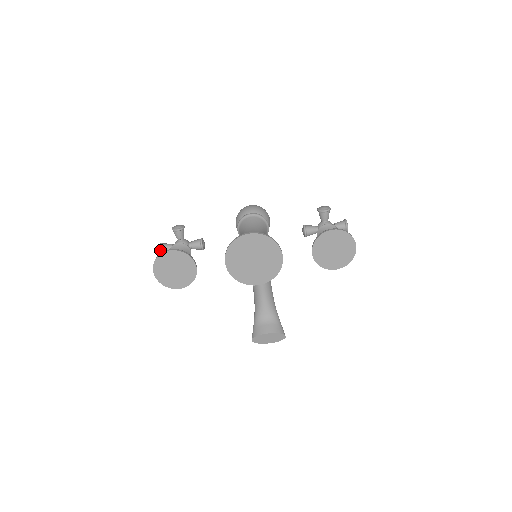
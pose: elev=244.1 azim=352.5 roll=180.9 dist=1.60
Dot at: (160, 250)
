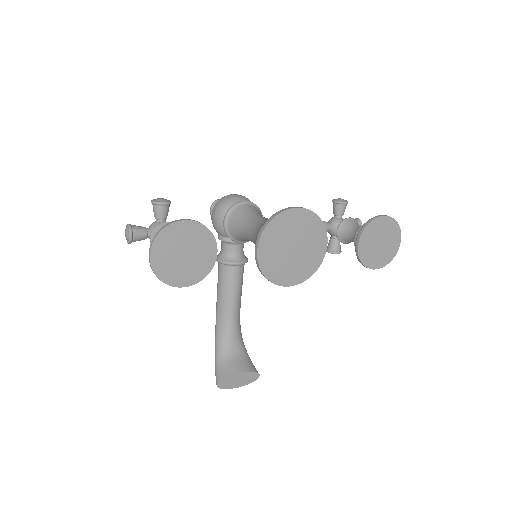
Dot at: (129, 233)
